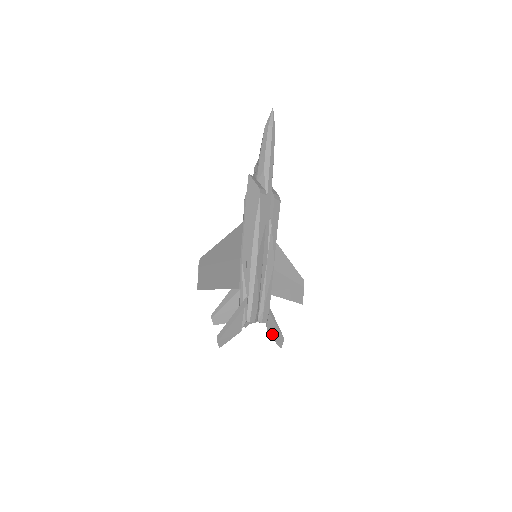
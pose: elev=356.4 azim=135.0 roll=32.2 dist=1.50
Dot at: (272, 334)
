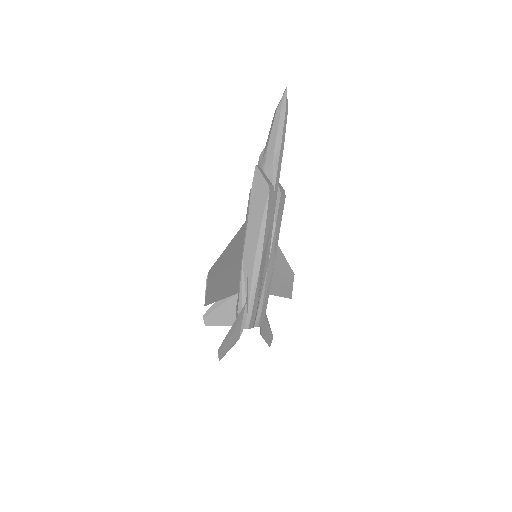
Dot at: (264, 335)
